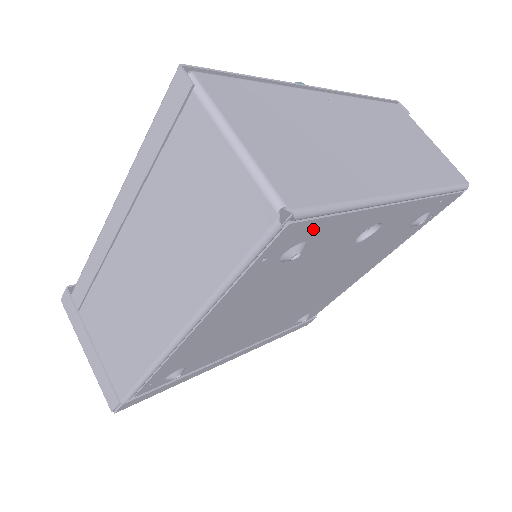
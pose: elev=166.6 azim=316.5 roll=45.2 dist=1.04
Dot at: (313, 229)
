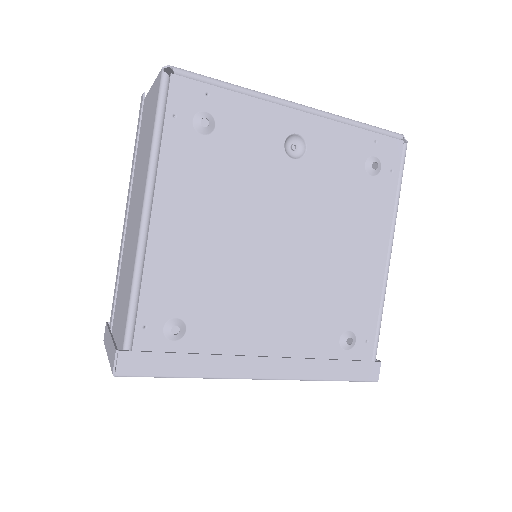
Dot at: (205, 96)
